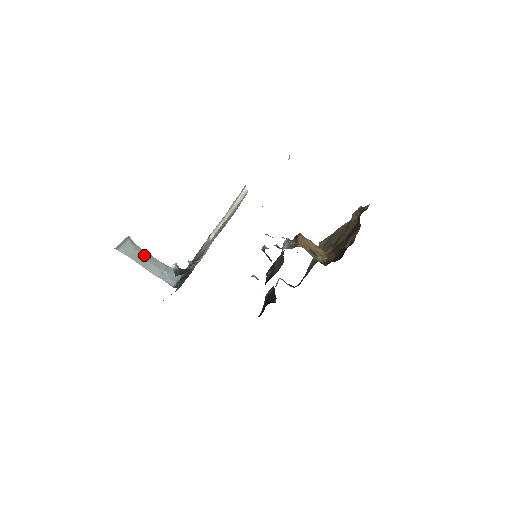
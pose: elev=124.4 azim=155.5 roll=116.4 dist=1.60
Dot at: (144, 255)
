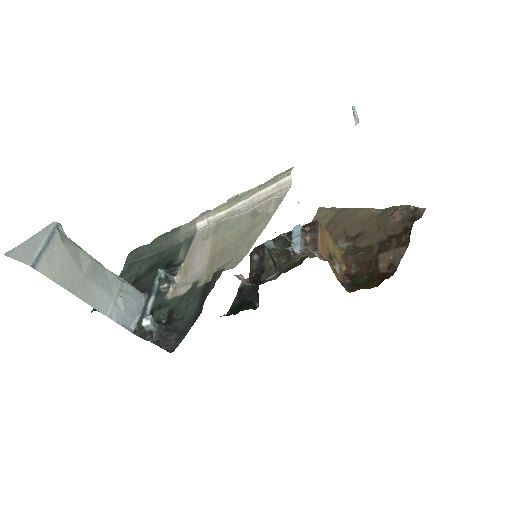
Dot at: (85, 266)
